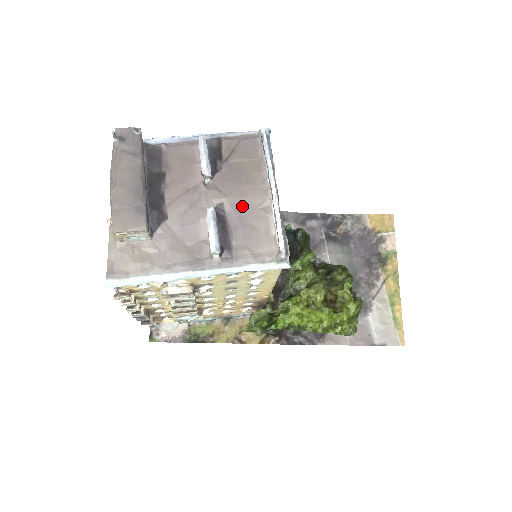
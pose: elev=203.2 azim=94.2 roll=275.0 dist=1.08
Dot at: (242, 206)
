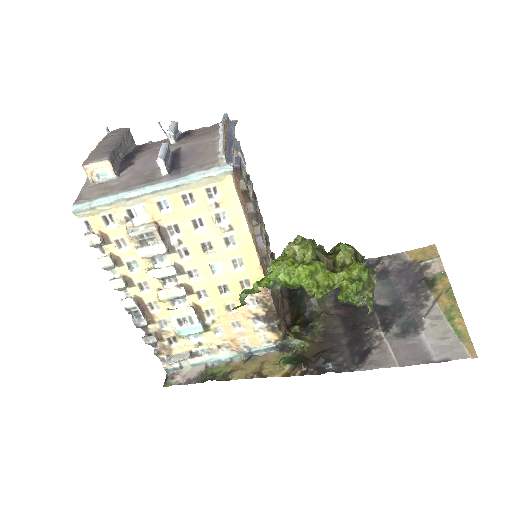
Dot at: (196, 145)
